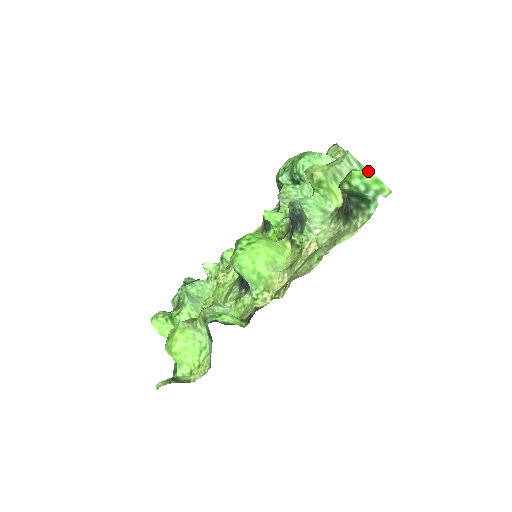
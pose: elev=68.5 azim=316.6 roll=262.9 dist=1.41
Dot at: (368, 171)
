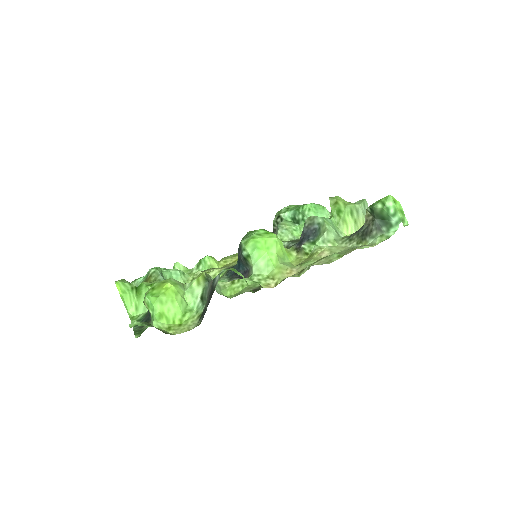
Dot at: (398, 201)
